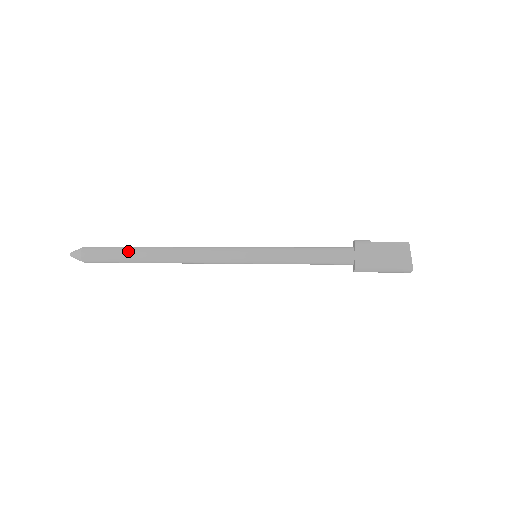
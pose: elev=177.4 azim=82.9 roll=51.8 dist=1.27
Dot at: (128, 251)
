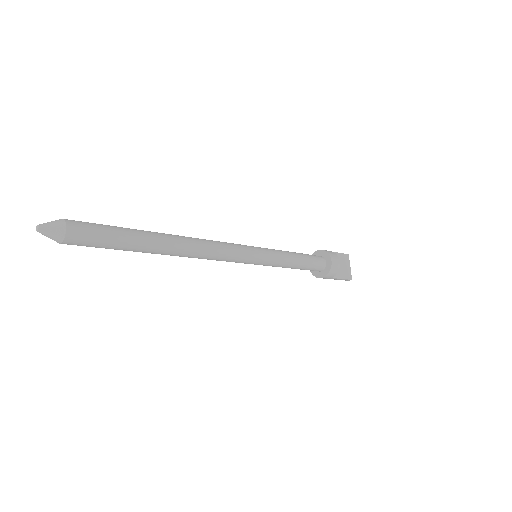
Dot at: (136, 239)
